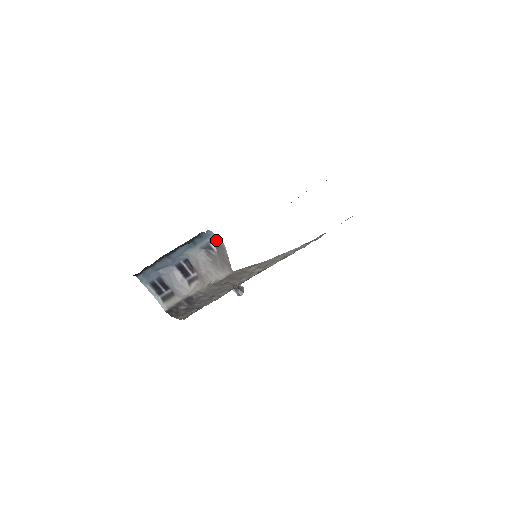
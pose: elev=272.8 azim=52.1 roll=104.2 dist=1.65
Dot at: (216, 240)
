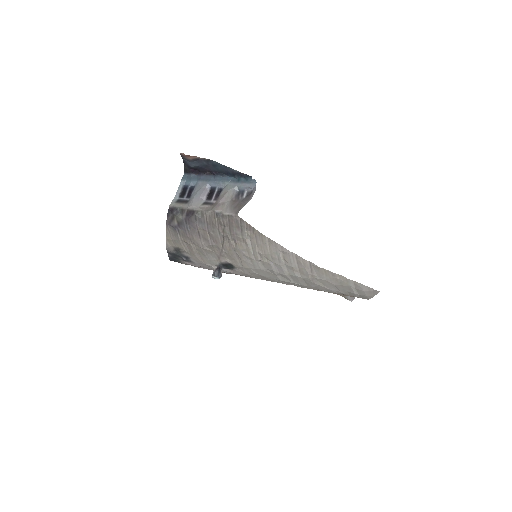
Dot at: (252, 192)
